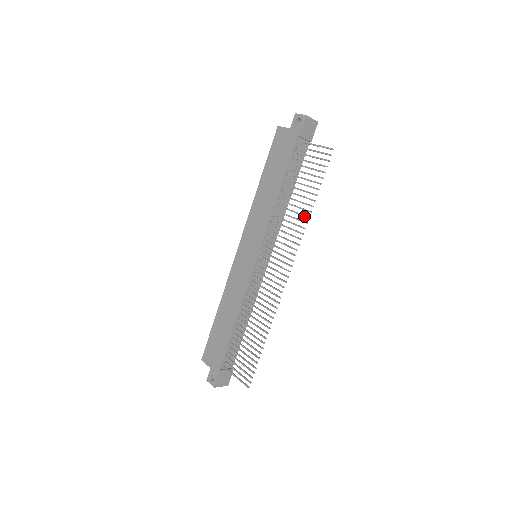
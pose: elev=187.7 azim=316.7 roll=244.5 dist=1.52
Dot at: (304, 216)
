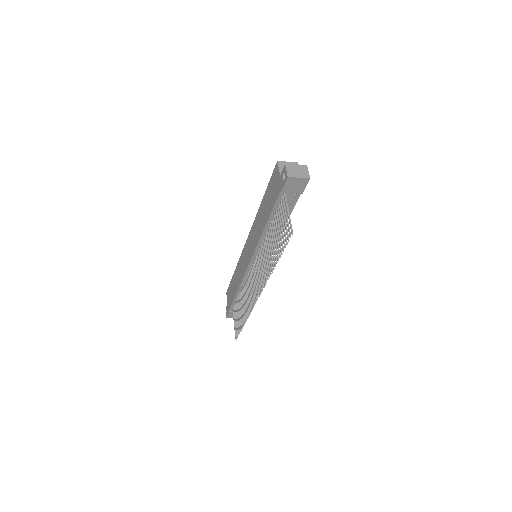
Dot at: (270, 267)
